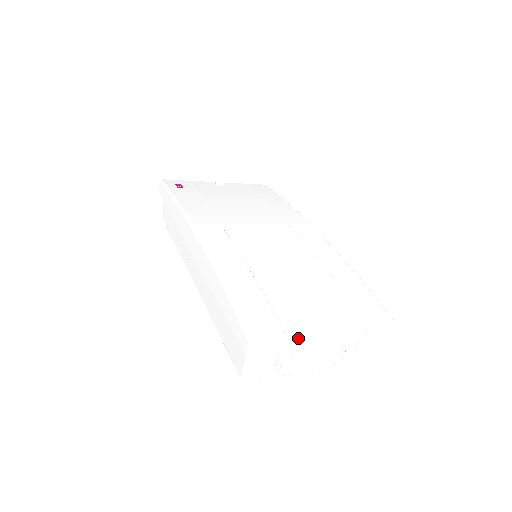
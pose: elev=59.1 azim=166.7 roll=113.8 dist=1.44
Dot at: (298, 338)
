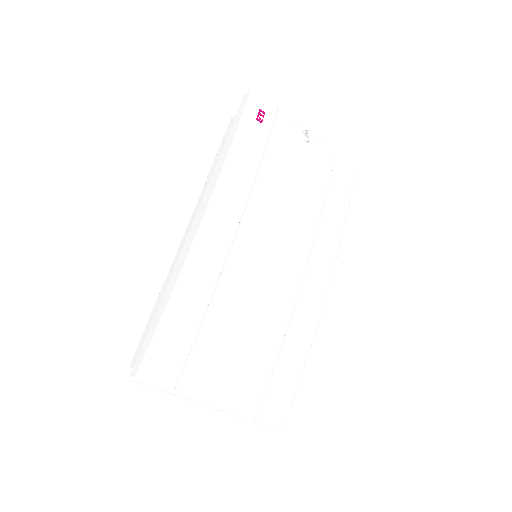
Dot at: (182, 397)
